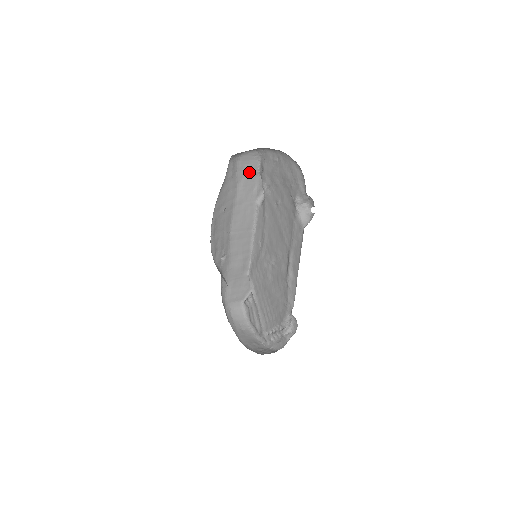
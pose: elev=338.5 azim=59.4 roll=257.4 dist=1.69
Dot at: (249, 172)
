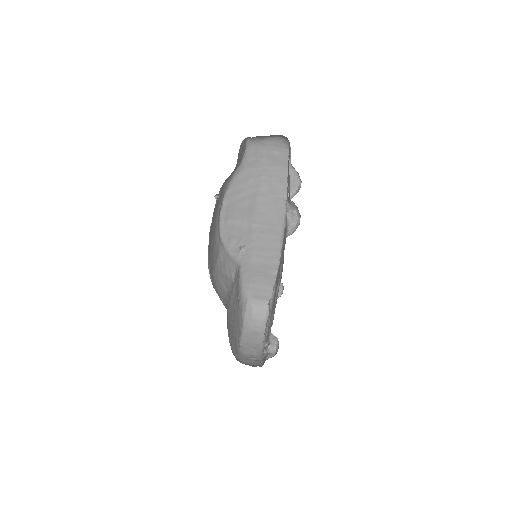
Dot at: (279, 161)
